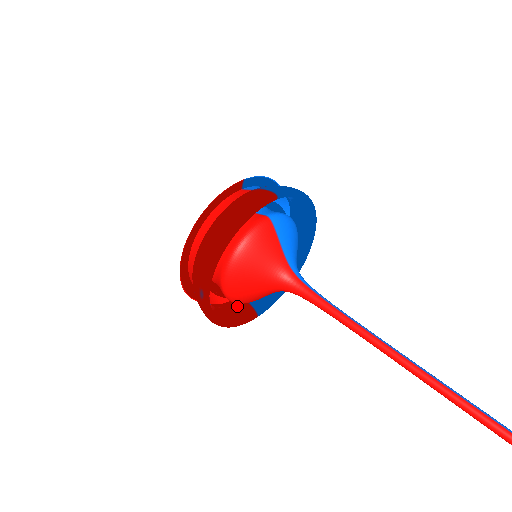
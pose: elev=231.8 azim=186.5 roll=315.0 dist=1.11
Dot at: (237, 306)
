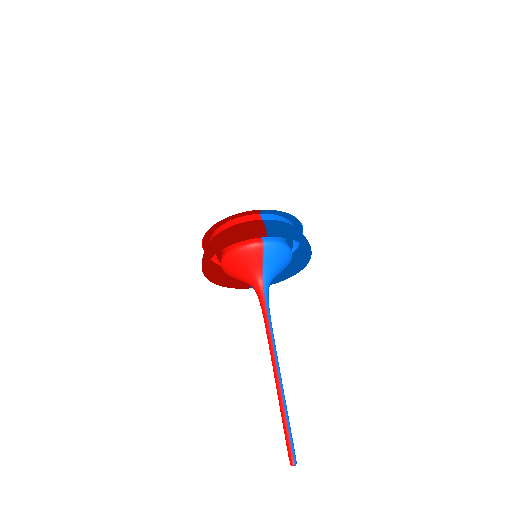
Dot at: occluded
